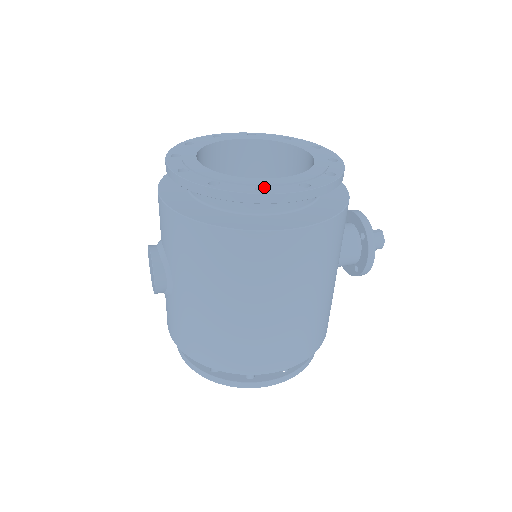
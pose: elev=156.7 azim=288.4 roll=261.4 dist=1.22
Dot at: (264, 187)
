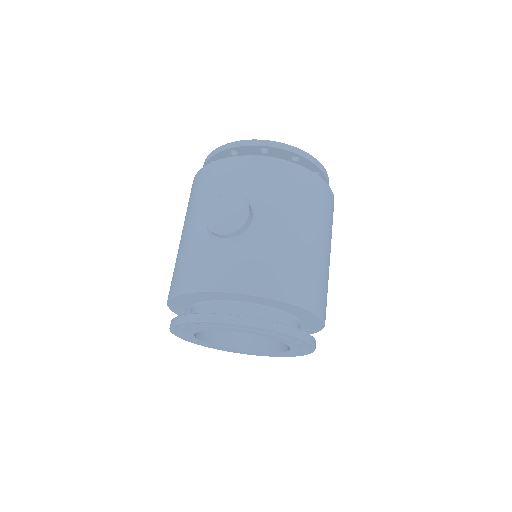
Dot at: occluded
